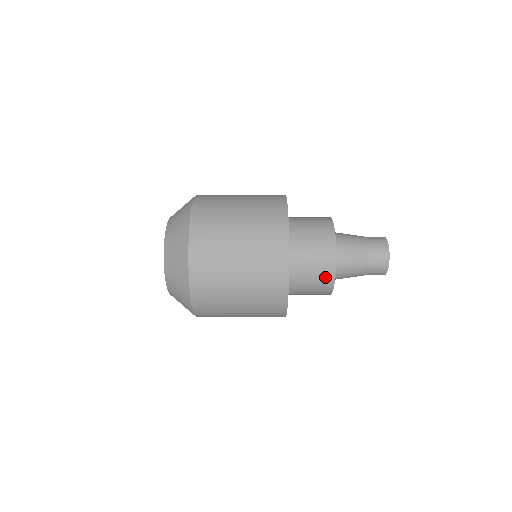
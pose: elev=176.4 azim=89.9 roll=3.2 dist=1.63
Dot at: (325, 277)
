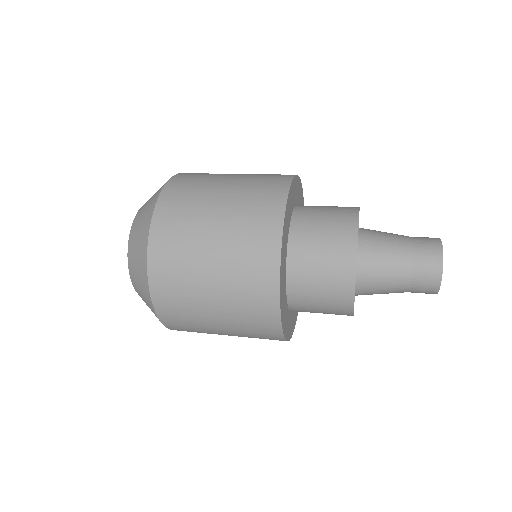
Dot at: (339, 311)
